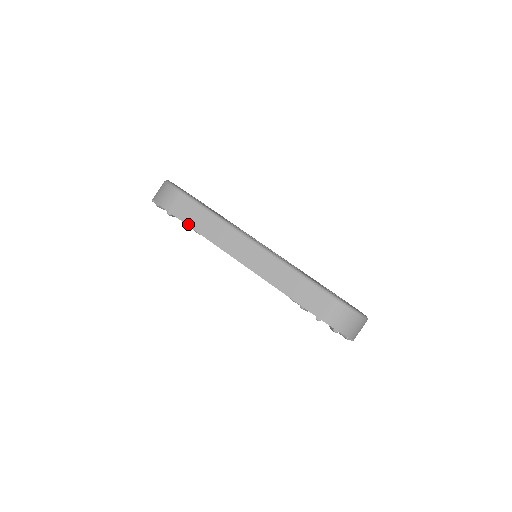
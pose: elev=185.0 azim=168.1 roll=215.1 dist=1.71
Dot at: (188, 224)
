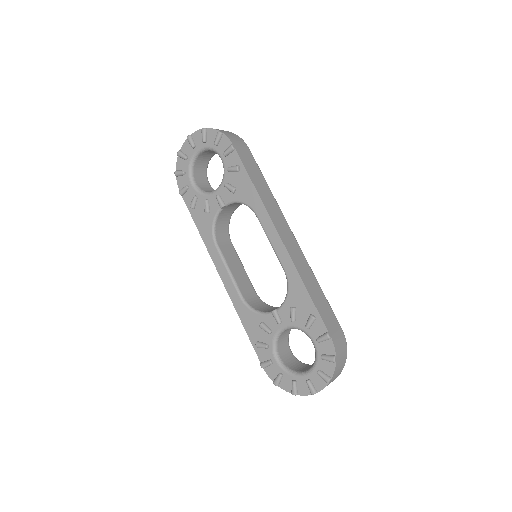
Dot at: (247, 169)
